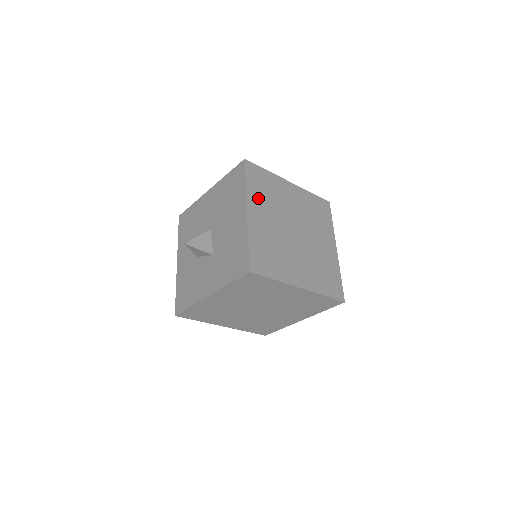
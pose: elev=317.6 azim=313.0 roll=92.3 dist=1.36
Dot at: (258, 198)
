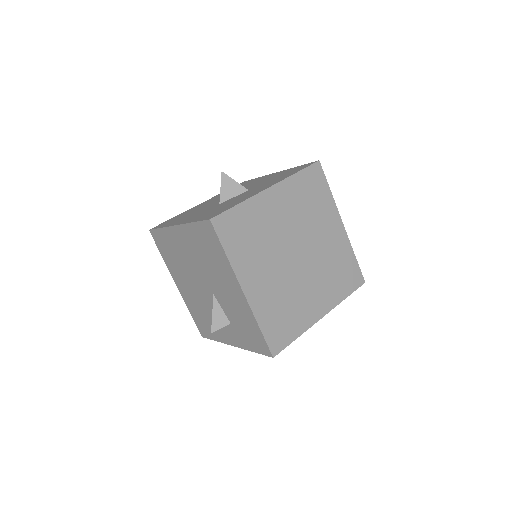
Dot at: occluded
